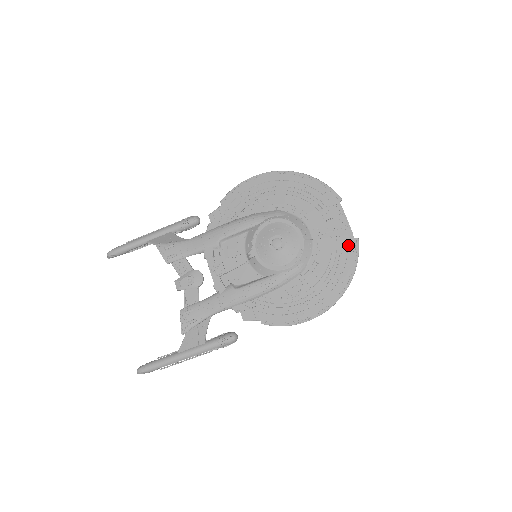
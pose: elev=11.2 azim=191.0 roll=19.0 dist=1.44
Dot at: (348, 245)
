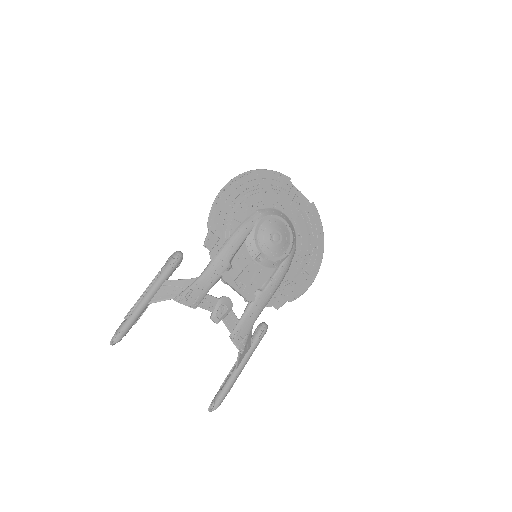
Dot at: (311, 211)
